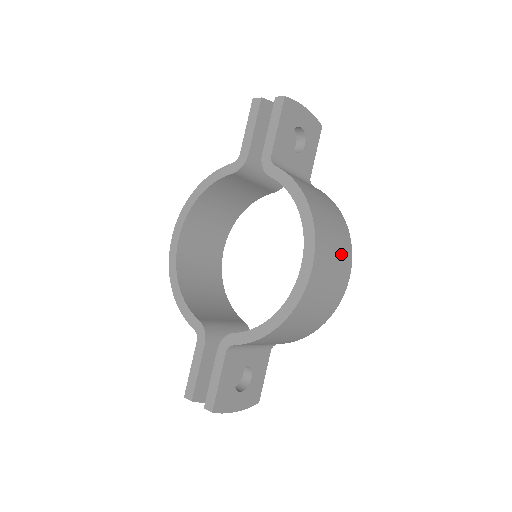
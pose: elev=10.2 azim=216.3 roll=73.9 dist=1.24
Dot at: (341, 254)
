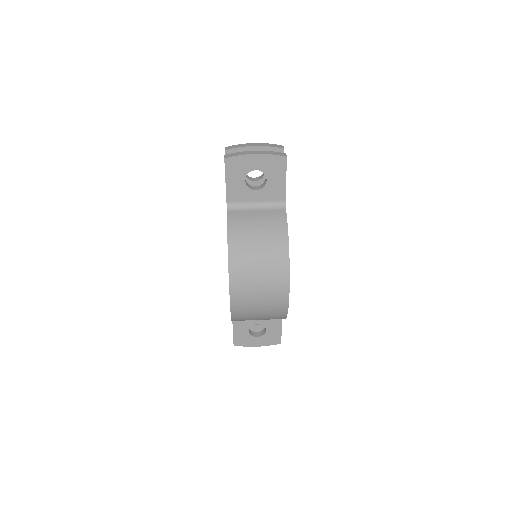
Dot at: (270, 281)
